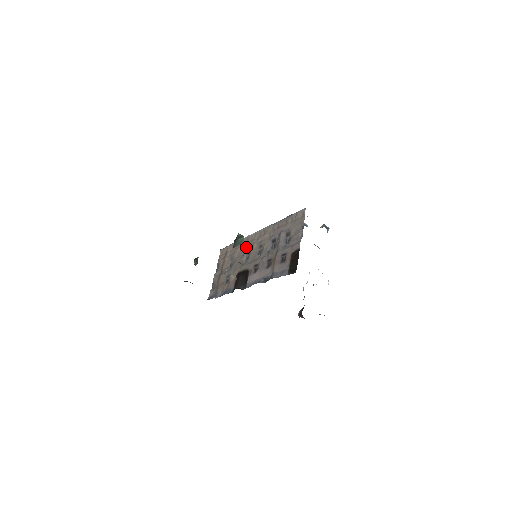
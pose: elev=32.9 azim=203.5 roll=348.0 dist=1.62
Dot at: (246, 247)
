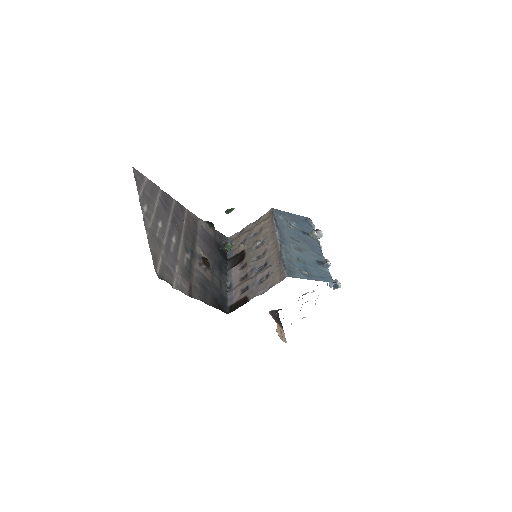
Dot at: (267, 237)
